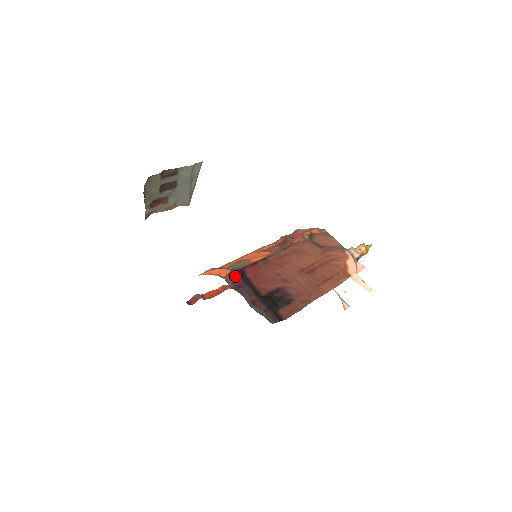
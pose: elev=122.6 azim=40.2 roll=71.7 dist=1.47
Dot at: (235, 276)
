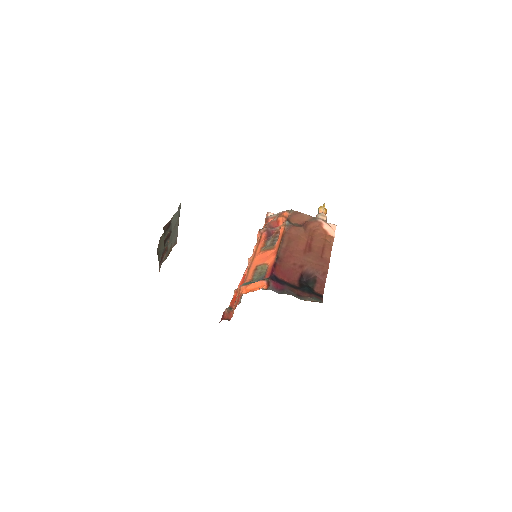
Dot at: (273, 283)
